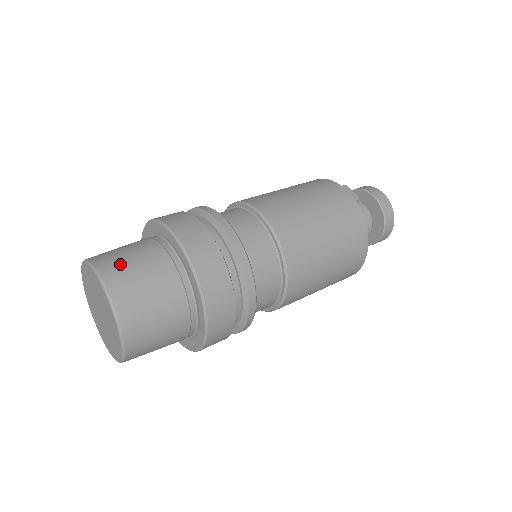
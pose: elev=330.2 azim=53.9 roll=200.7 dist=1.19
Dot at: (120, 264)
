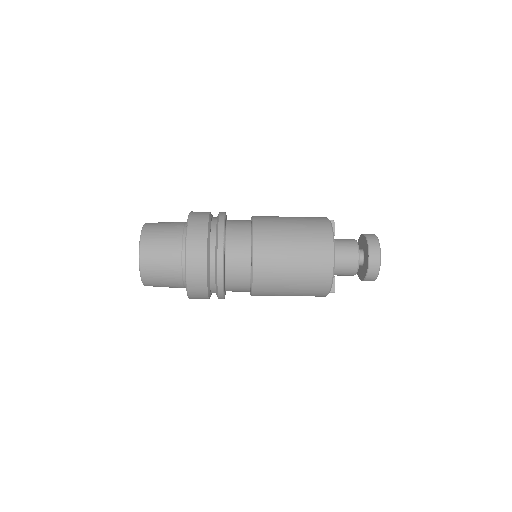
Dot at: occluded
